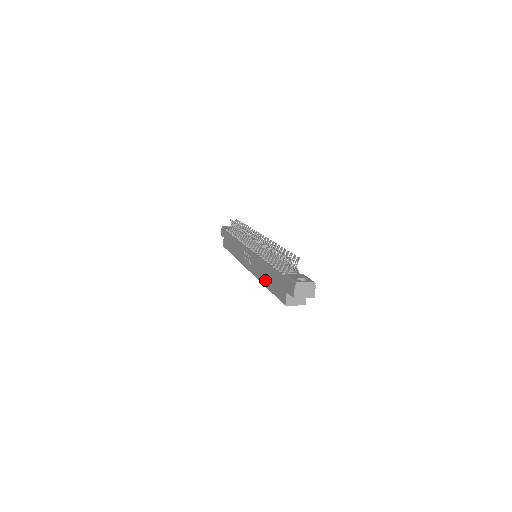
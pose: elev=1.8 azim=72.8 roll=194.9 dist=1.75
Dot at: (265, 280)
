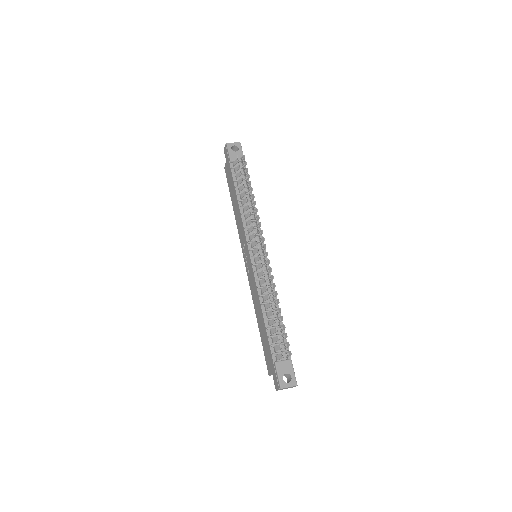
Dot at: (258, 319)
